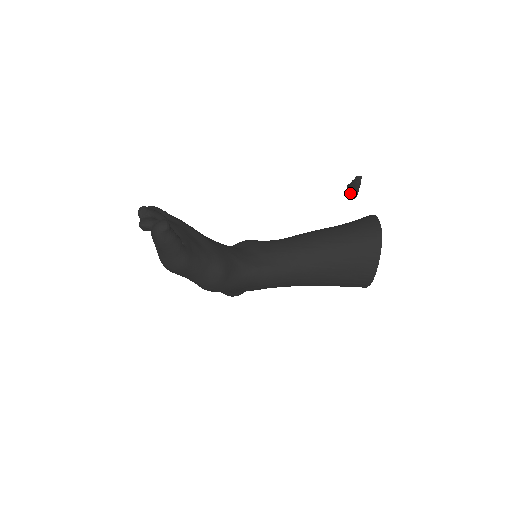
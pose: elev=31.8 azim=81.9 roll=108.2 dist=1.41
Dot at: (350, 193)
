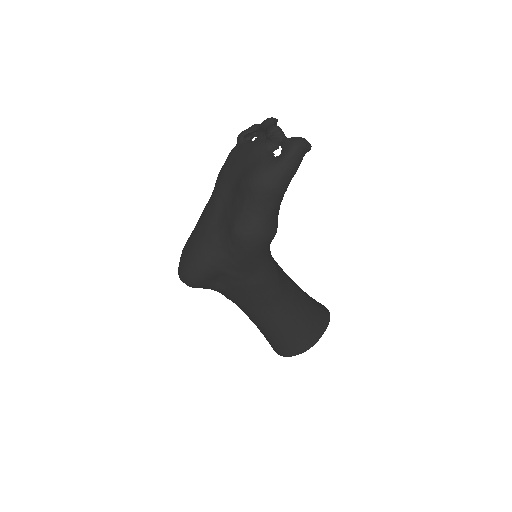
Dot at: occluded
